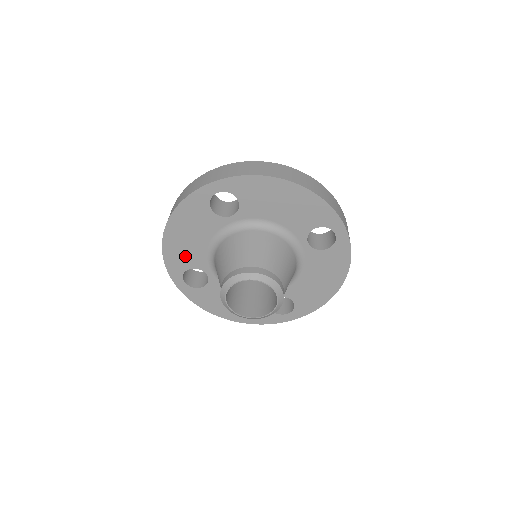
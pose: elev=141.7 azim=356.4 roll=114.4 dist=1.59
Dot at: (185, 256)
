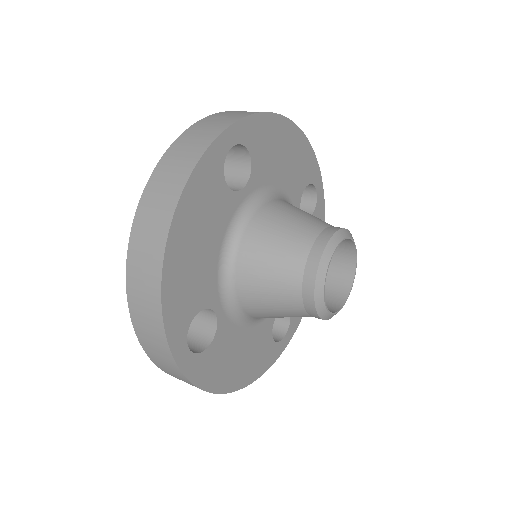
Dot at: (191, 289)
